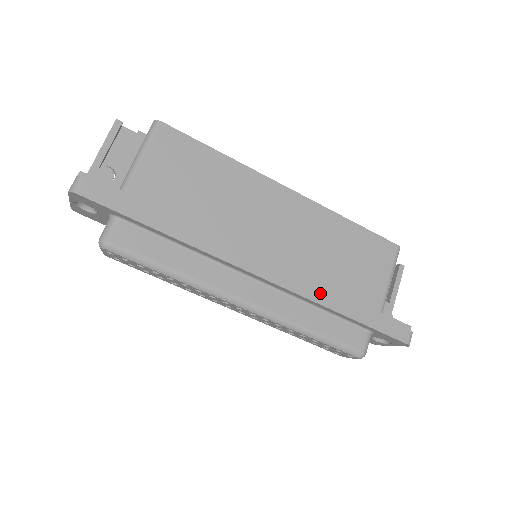
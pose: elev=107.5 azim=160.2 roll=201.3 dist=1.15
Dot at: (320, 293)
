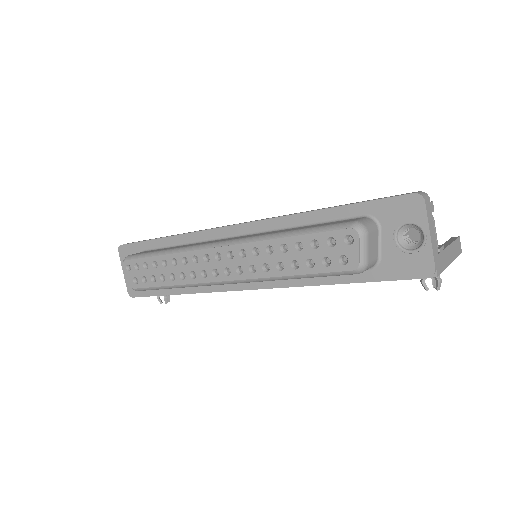
Dot at: occluded
